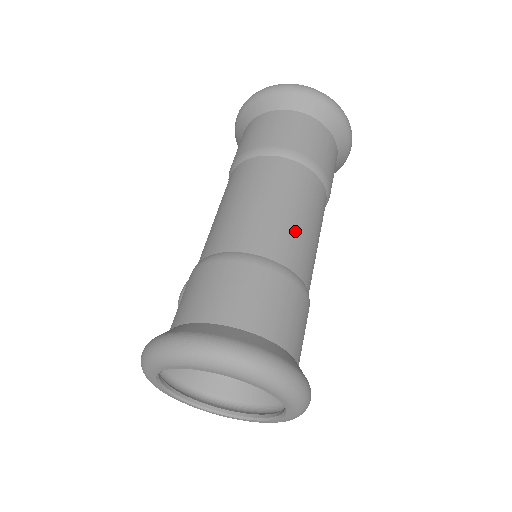
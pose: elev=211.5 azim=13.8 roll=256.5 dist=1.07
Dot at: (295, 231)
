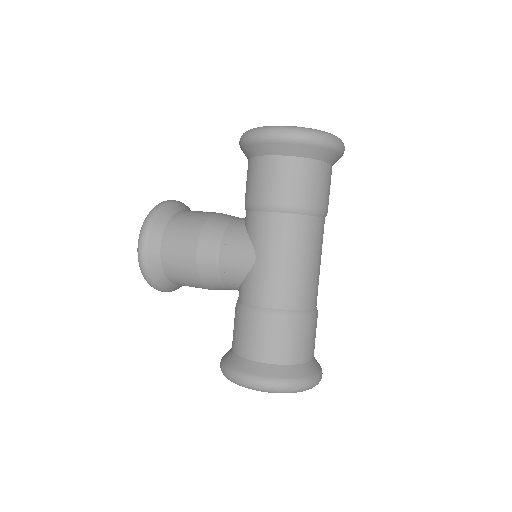
Dot at: occluded
